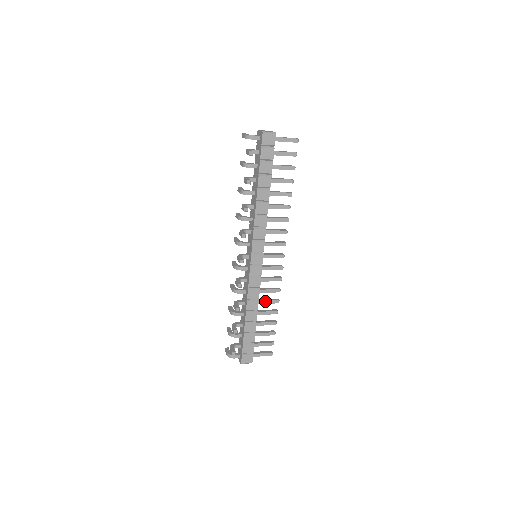
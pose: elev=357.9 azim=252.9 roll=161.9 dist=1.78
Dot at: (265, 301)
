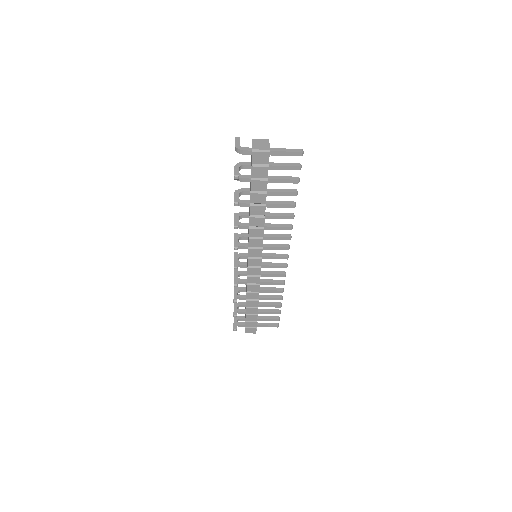
Dot at: (268, 290)
